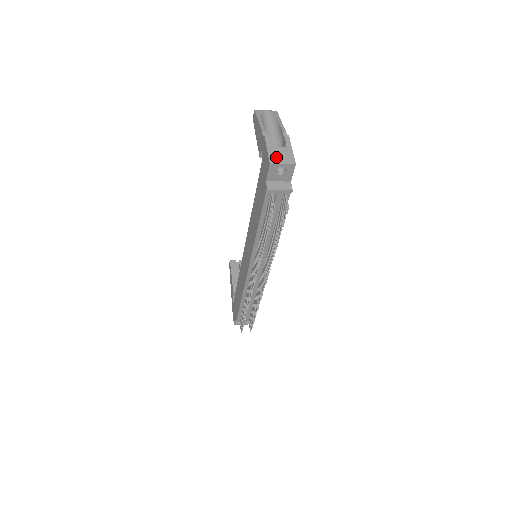
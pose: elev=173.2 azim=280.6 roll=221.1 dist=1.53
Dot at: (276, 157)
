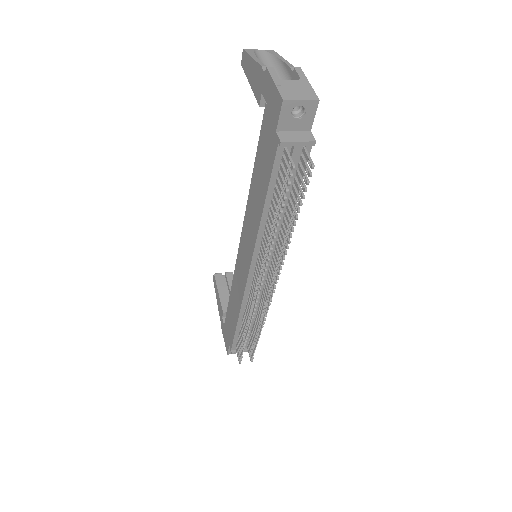
Dot at: (290, 92)
